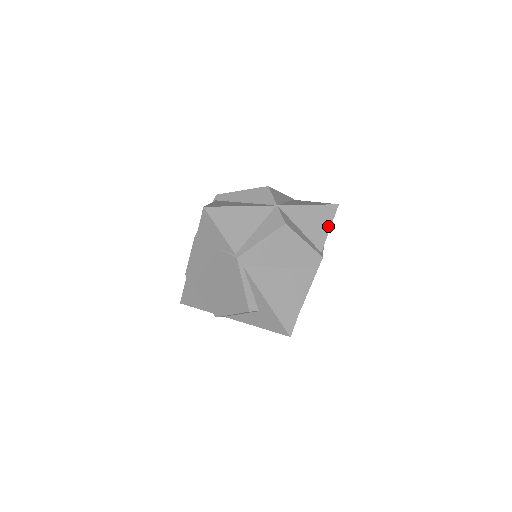
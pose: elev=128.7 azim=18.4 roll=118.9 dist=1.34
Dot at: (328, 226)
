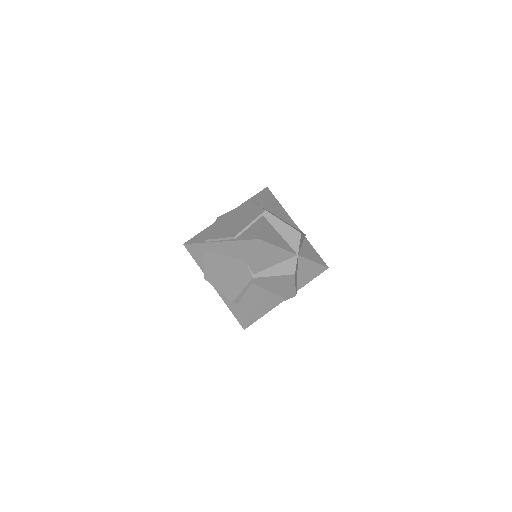
Dot at: (313, 278)
